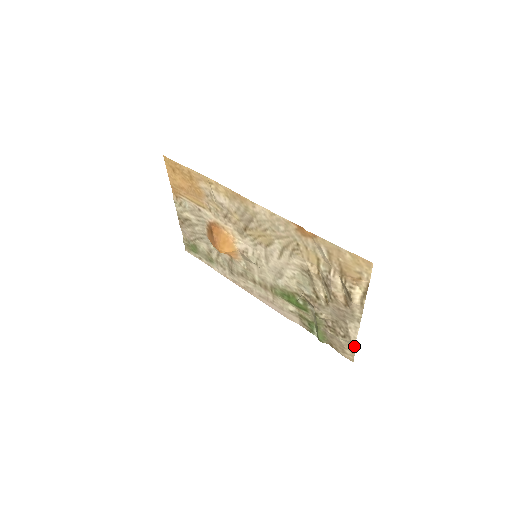
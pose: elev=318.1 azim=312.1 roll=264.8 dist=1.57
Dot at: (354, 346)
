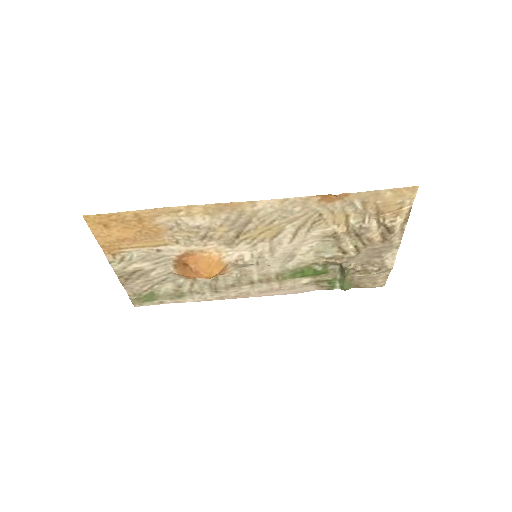
Dot at: (388, 272)
